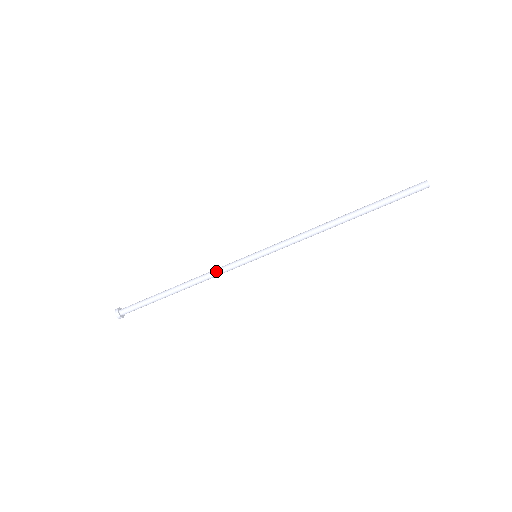
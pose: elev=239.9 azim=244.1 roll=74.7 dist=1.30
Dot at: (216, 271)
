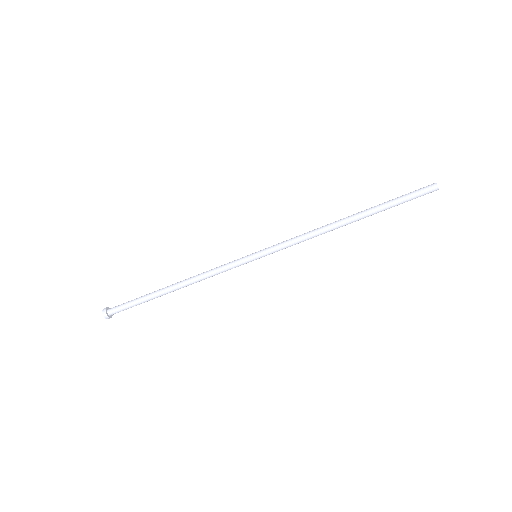
Dot at: (214, 272)
